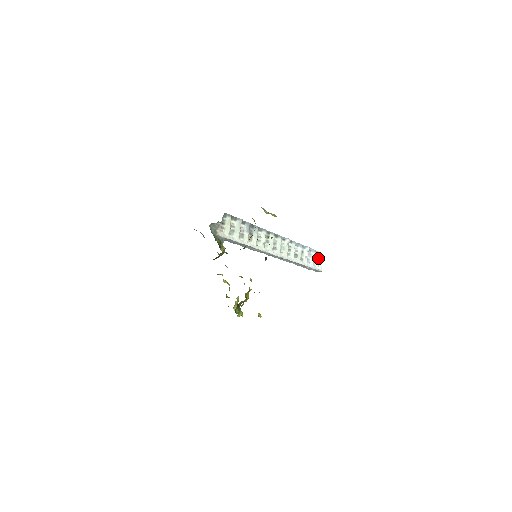
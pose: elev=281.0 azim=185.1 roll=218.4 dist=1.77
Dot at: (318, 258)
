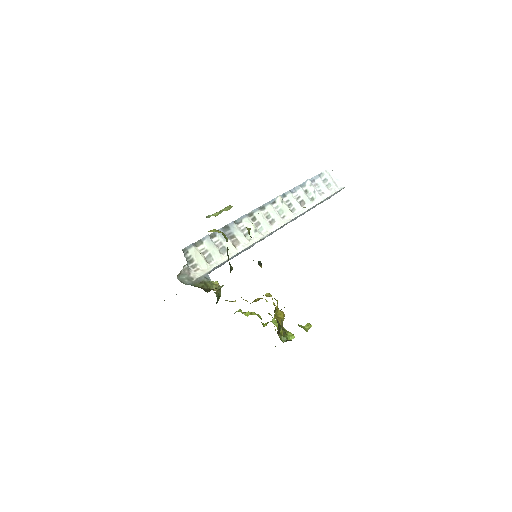
Dot at: (328, 178)
